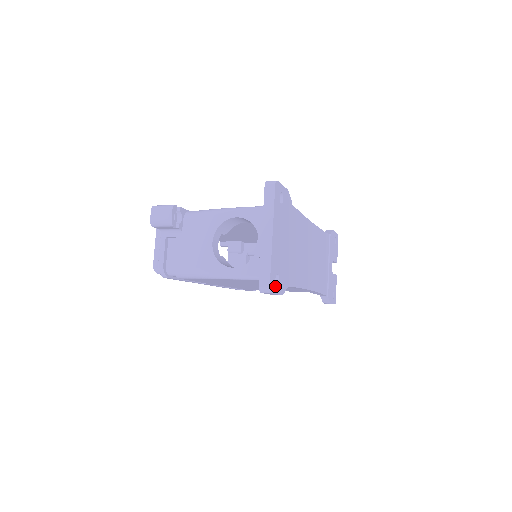
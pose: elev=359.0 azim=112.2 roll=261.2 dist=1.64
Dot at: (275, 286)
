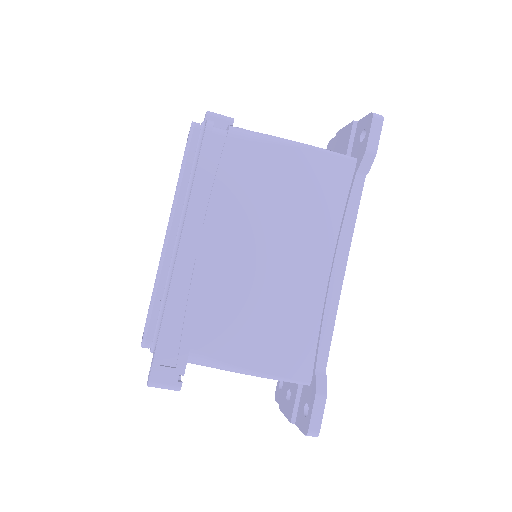
Dot at: occluded
